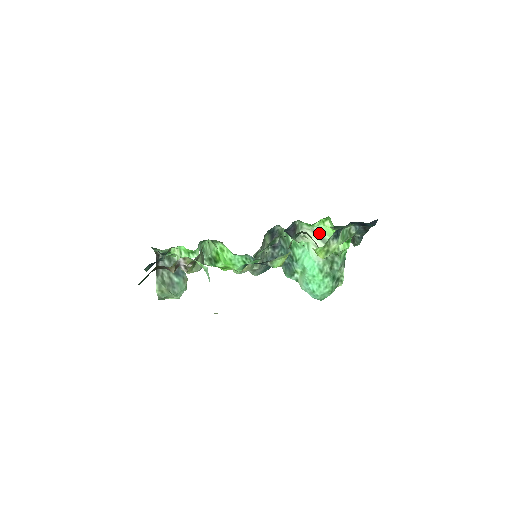
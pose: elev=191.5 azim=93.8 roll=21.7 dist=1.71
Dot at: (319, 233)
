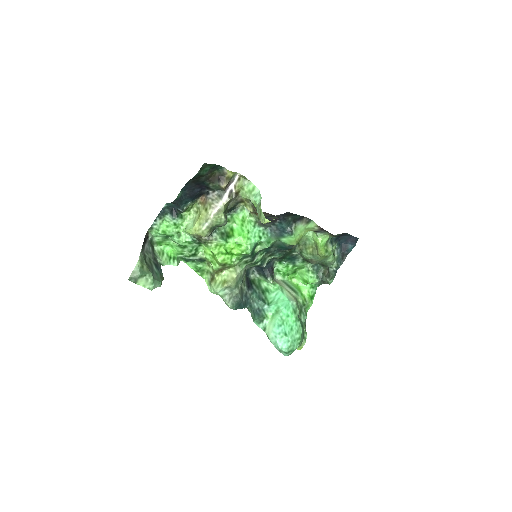
Dot at: (289, 285)
